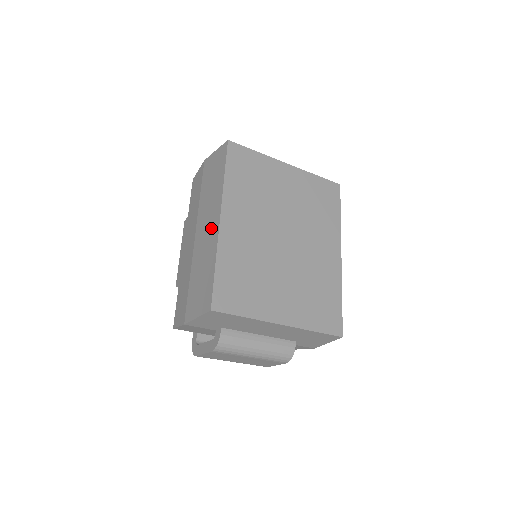
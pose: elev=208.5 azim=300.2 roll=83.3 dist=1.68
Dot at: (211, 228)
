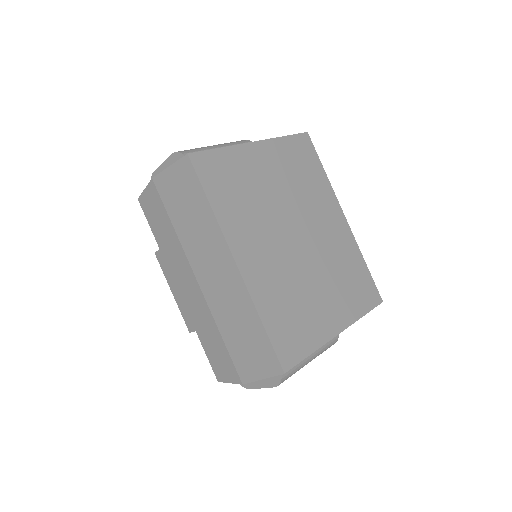
Dot at: (225, 275)
